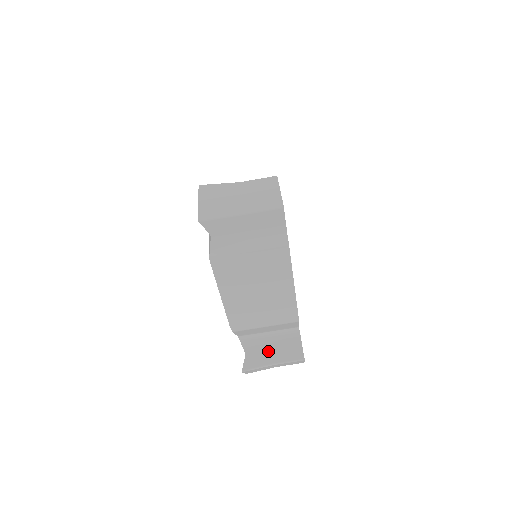
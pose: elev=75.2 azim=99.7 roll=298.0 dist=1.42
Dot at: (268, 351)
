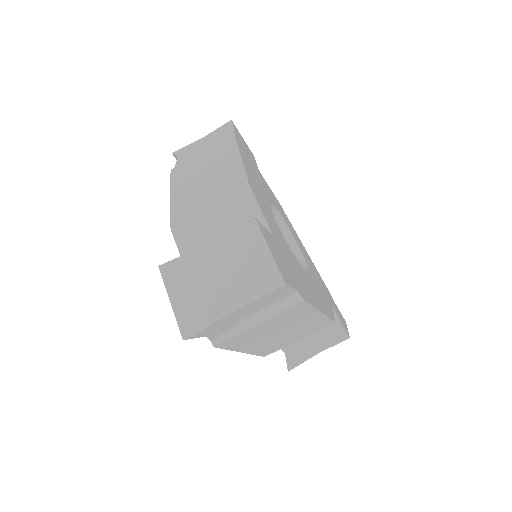
Dot at: (307, 342)
